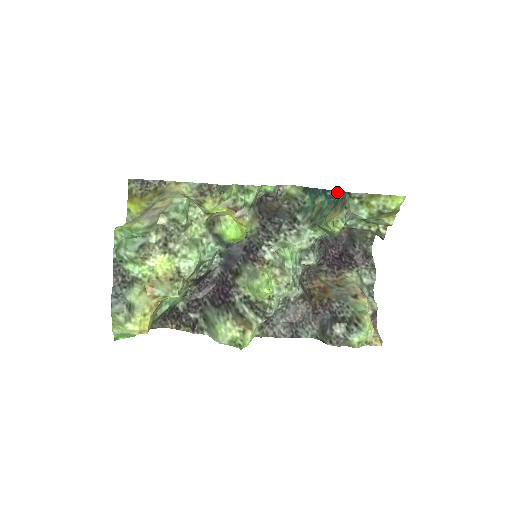
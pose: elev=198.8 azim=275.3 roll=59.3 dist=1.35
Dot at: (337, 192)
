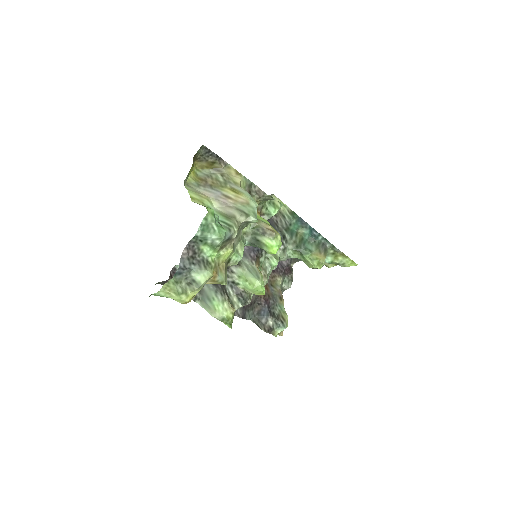
Dot at: (322, 237)
